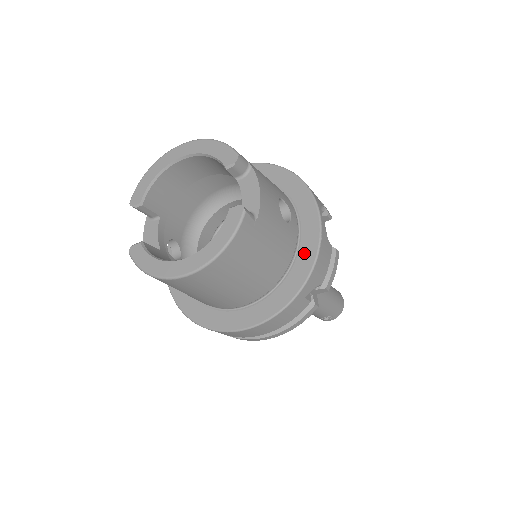
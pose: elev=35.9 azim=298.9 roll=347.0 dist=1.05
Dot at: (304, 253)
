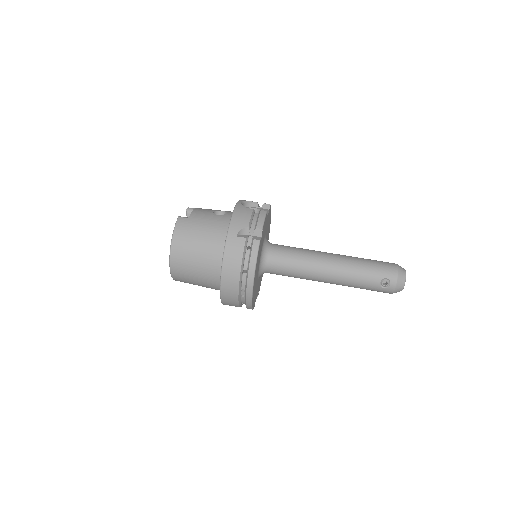
Dot at: occluded
